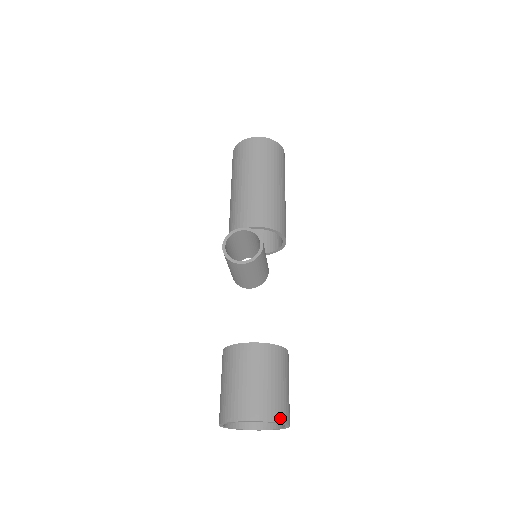
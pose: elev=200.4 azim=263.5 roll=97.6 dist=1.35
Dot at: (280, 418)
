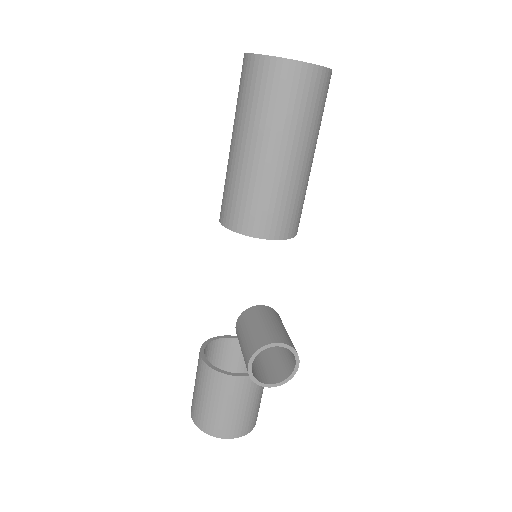
Dot at: (253, 426)
